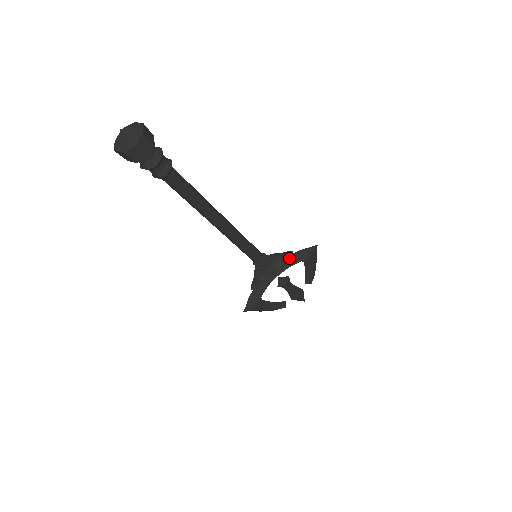
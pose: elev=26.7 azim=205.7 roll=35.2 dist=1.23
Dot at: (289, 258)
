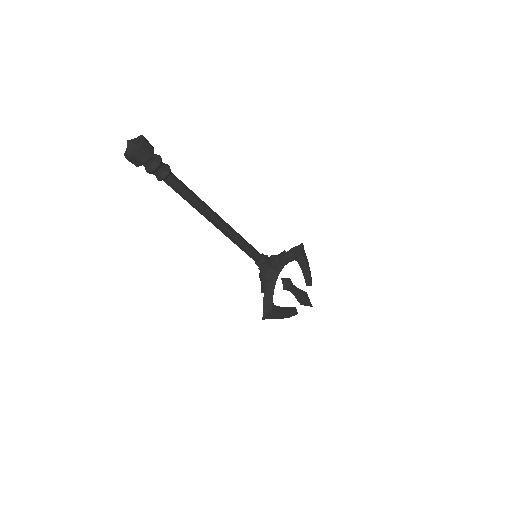
Dot at: (284, 256)
